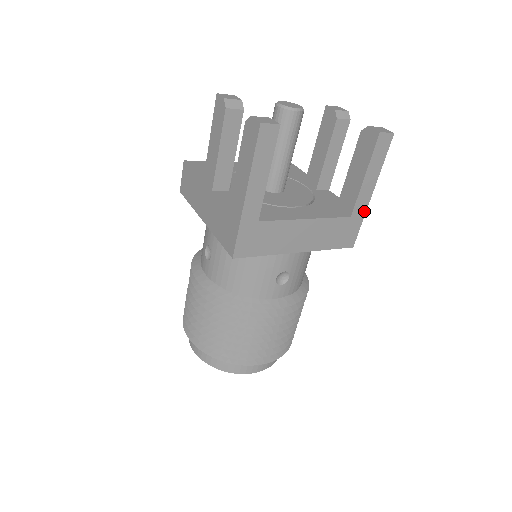
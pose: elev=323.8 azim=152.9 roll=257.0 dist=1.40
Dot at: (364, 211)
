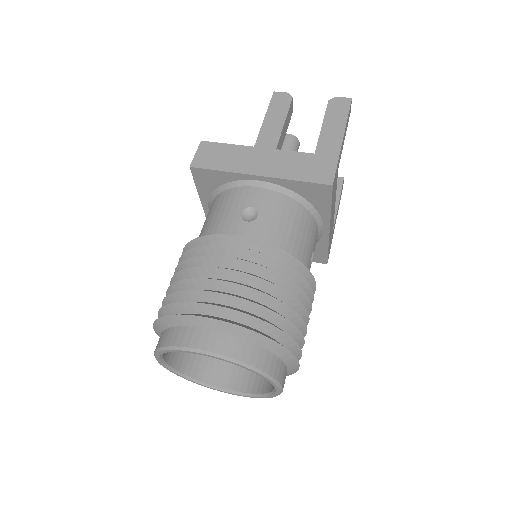
Dot at: occluded
